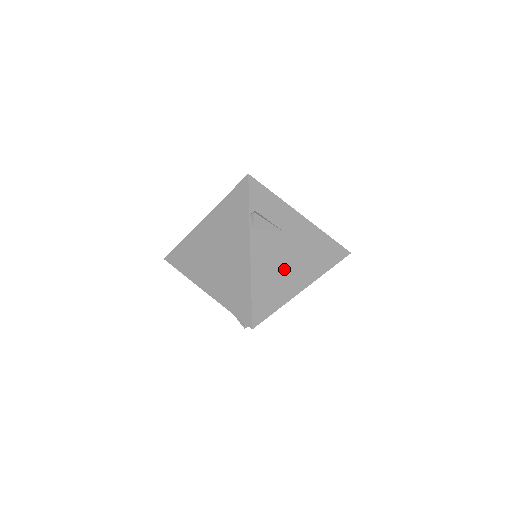
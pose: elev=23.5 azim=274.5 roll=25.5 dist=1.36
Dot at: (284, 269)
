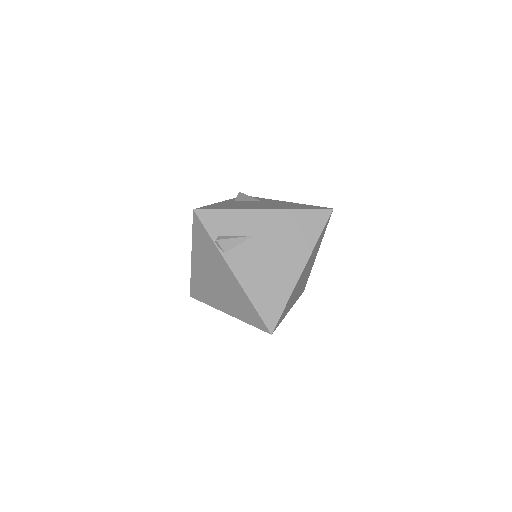
Dot at: (273, 267)
